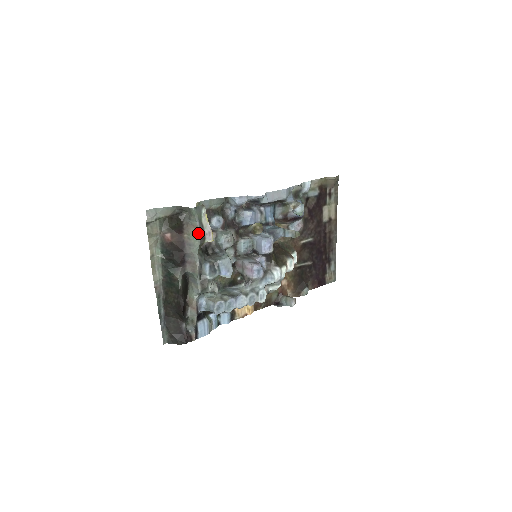
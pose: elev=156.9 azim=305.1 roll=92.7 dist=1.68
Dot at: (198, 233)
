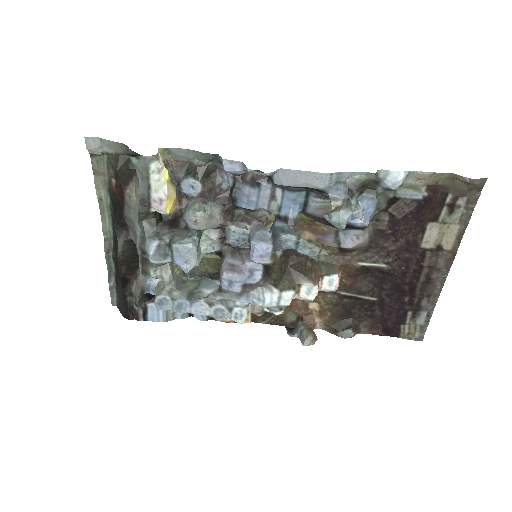
Dot at: (138, 195)
